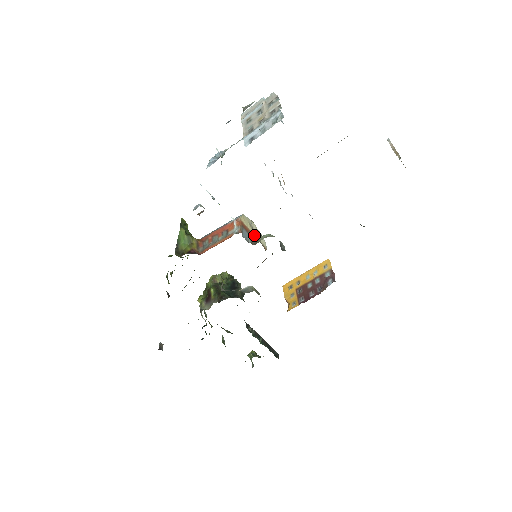
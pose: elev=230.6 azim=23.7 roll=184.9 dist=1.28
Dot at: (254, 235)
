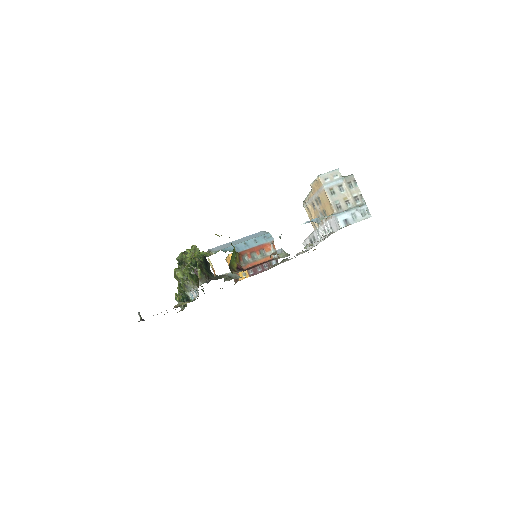
Dot at: occluded
